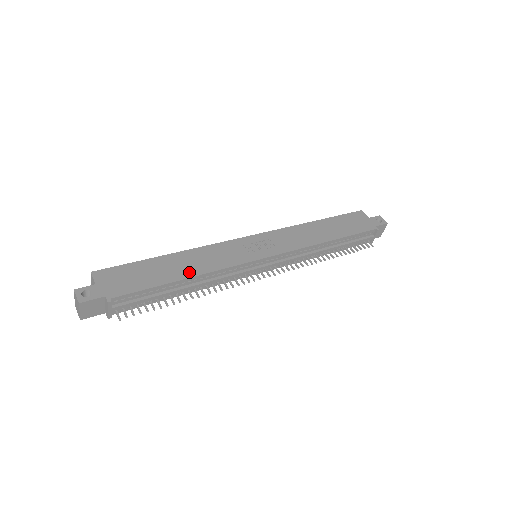
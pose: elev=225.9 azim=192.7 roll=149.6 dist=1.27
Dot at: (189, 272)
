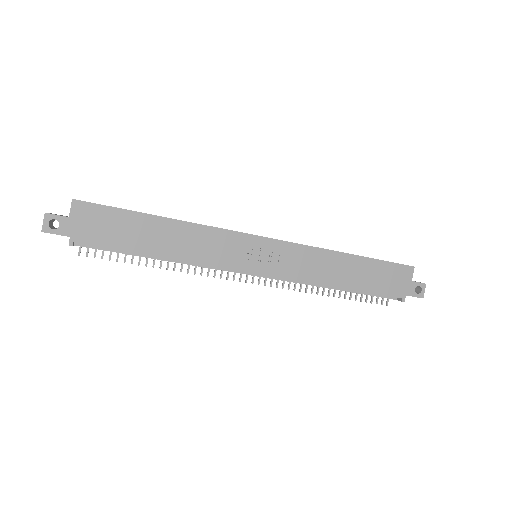
Dot at: (168, 250)
